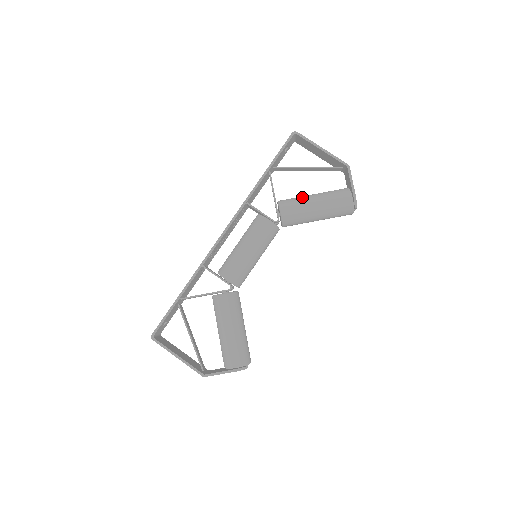
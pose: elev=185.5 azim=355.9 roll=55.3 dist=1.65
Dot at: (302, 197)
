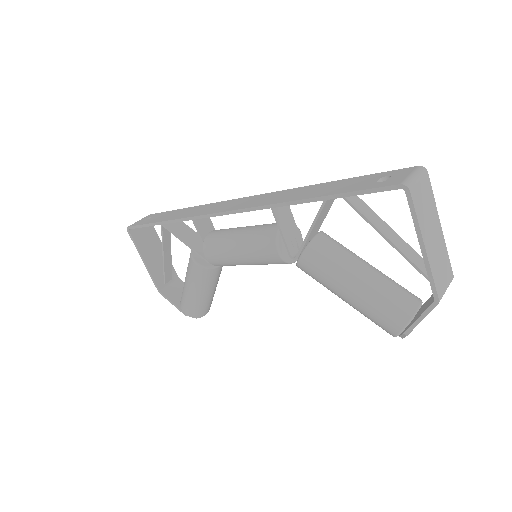
Dot at: (343, 266)
